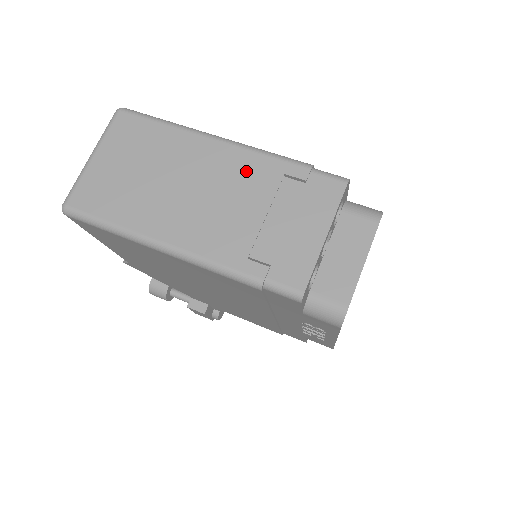
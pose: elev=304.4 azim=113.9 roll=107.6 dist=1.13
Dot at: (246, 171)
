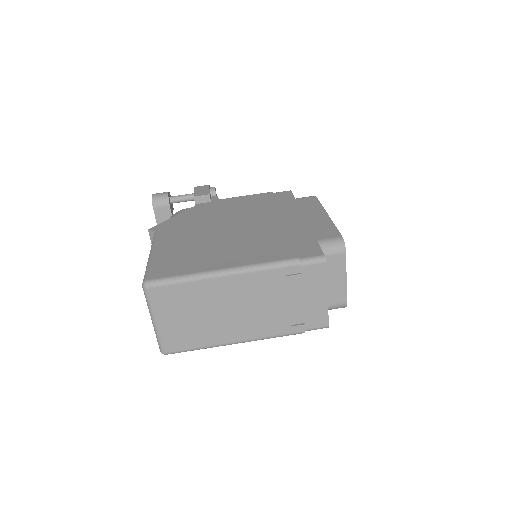
Dot at: (261, 285)
